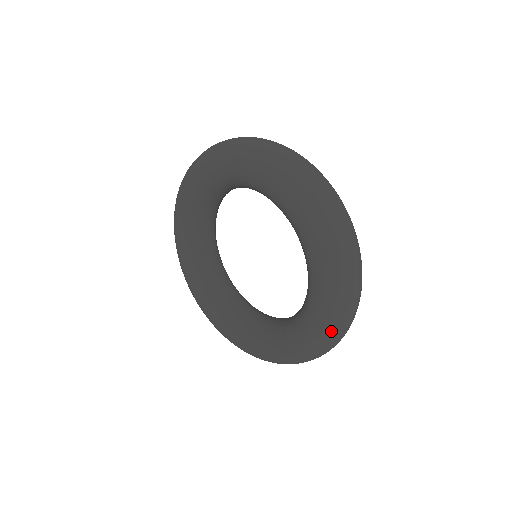
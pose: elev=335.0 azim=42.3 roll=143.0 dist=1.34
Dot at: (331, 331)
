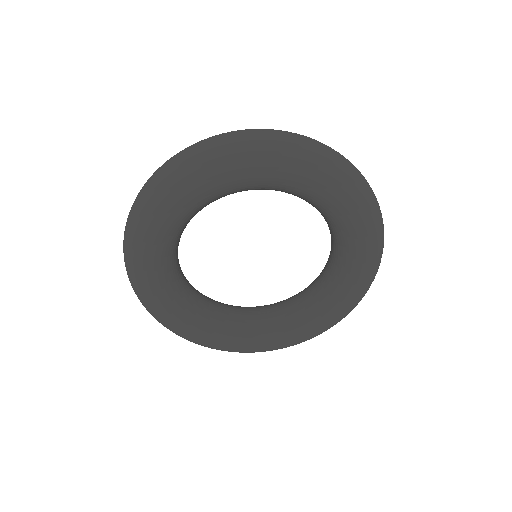
Dot at: (379, 227)
